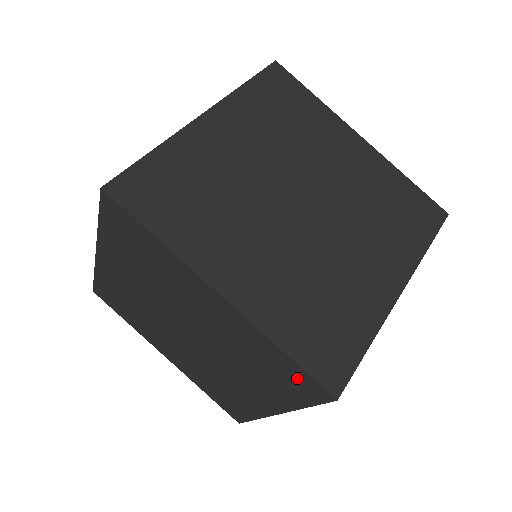
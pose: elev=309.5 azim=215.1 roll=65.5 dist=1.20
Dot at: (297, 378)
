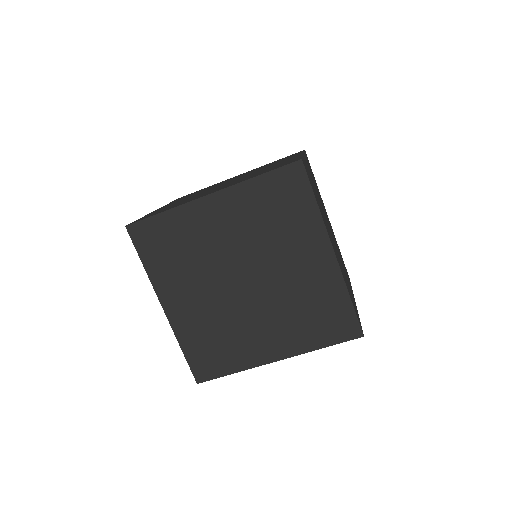
Dot at: (342, 321)
